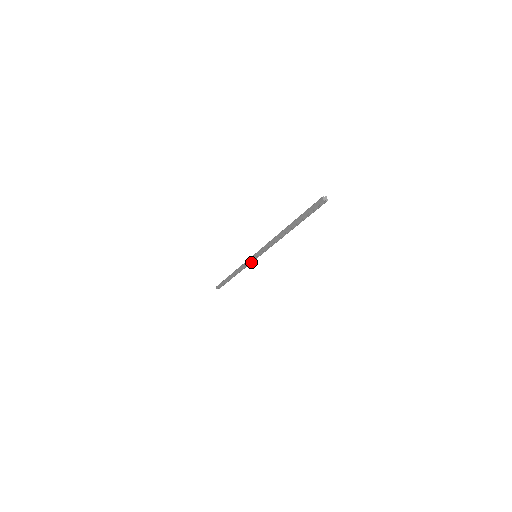
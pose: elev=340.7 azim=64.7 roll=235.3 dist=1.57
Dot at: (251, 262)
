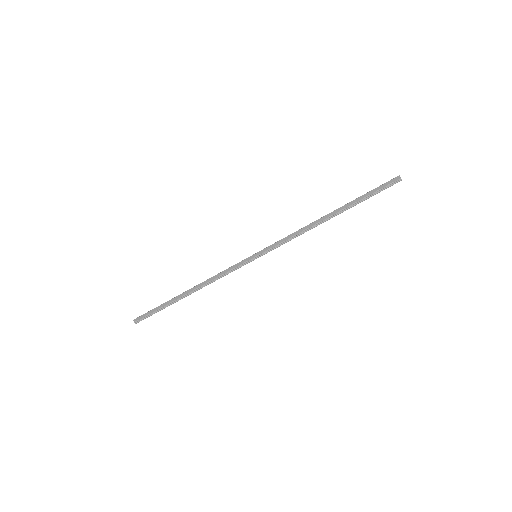
Dot at: (241, 266)
